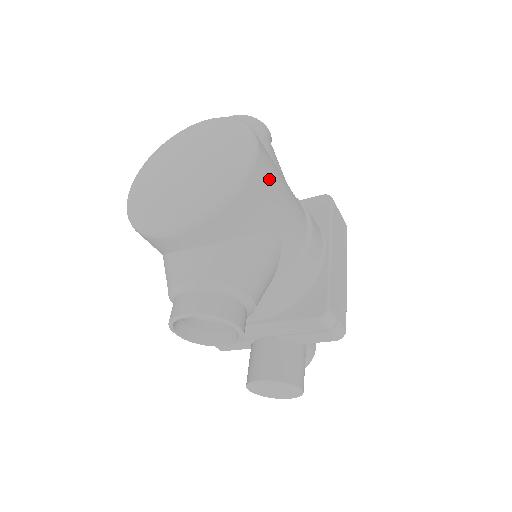
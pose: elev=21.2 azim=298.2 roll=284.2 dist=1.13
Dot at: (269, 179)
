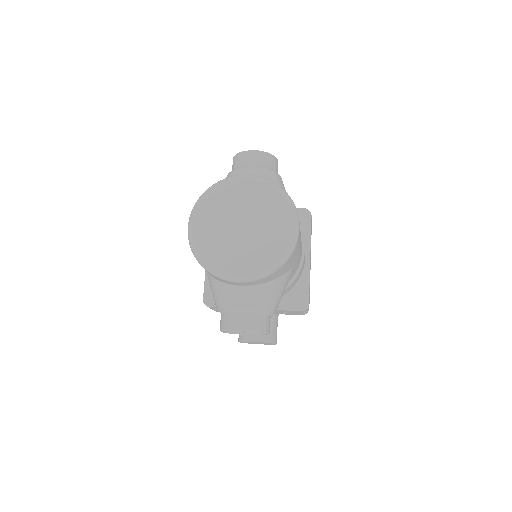
Dot at: (299, 239)
